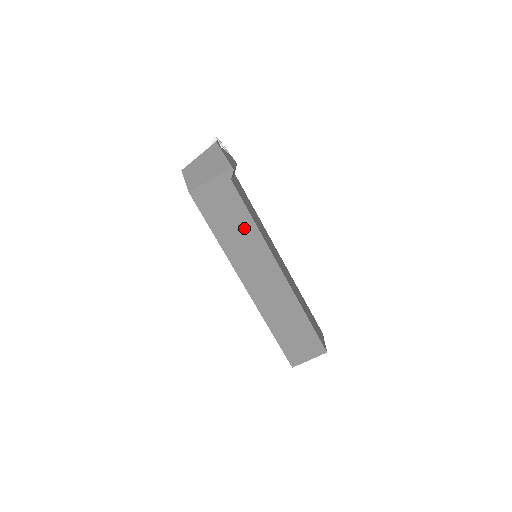
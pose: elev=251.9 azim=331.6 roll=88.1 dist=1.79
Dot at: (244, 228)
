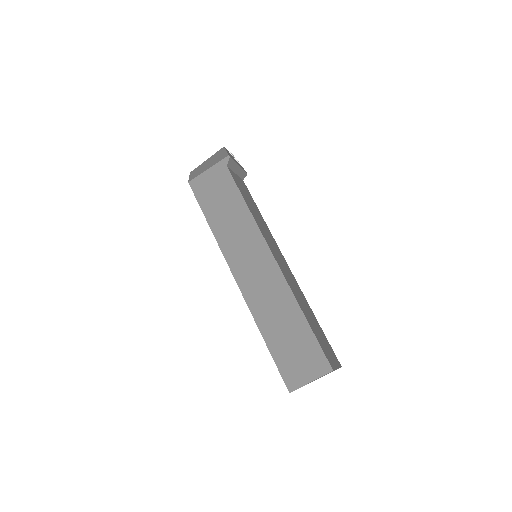
Dot at: (237, 214)
